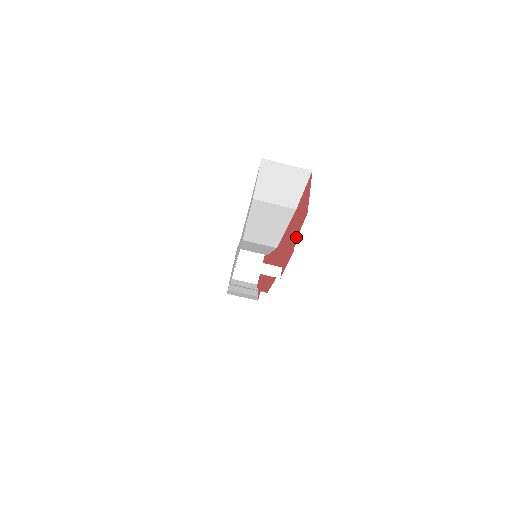
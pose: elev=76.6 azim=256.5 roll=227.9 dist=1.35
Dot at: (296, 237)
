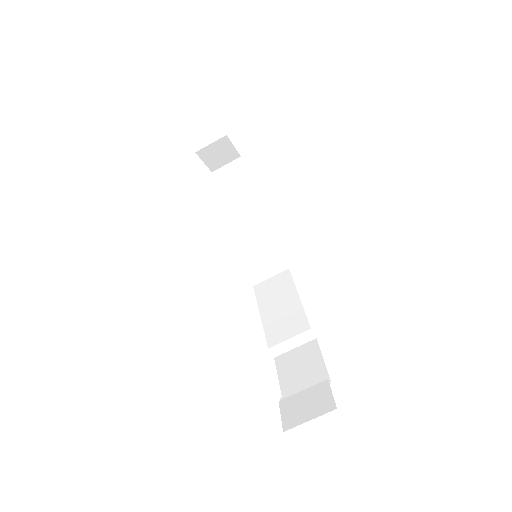
Dot at: occluded
